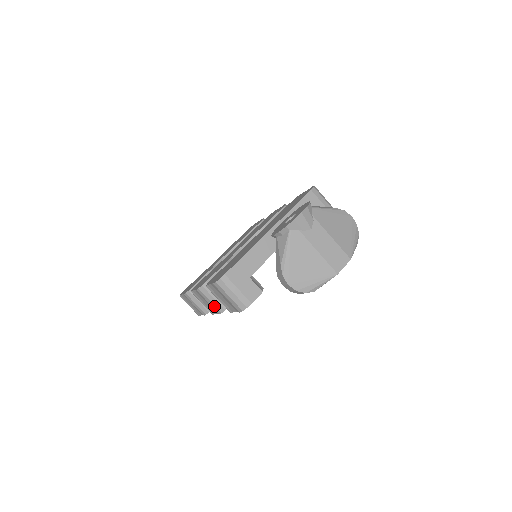
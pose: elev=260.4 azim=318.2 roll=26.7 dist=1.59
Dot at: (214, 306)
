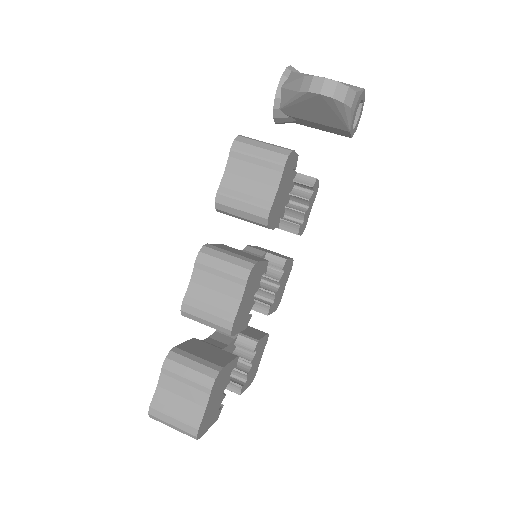
Dot at: (234, 267)
